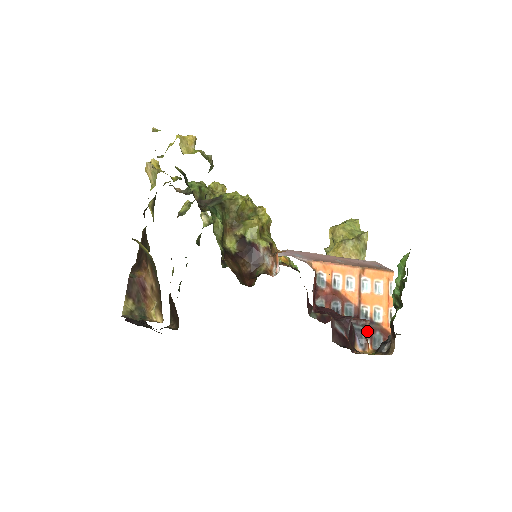
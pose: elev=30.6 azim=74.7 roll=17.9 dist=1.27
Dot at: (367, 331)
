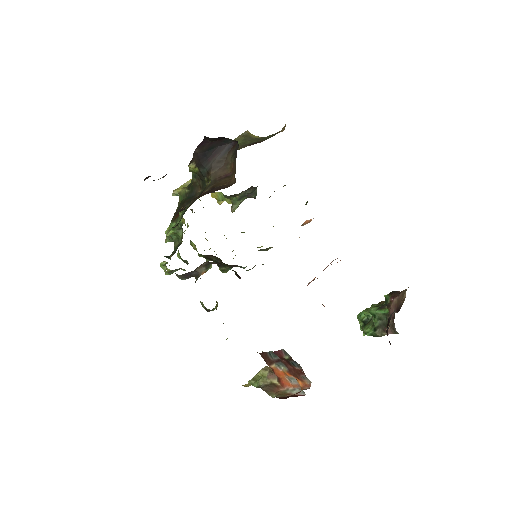
Dot at: occluded
